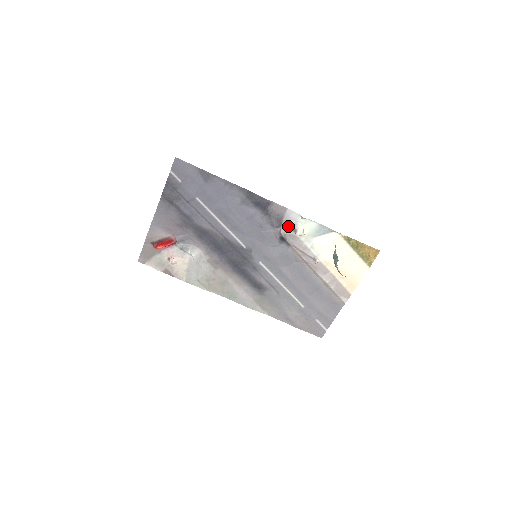
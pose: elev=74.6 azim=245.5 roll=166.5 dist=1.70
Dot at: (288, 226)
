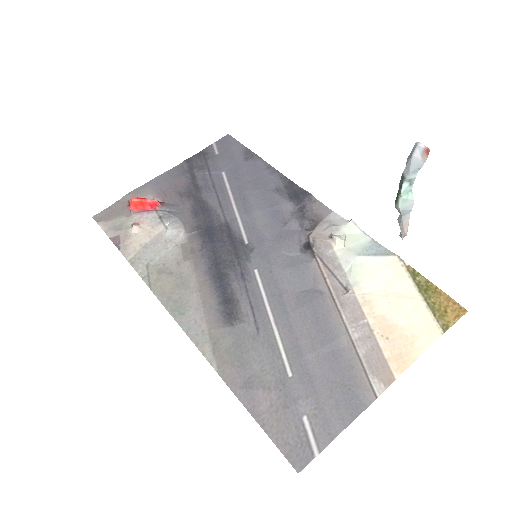
Dot at: (324, 230)
